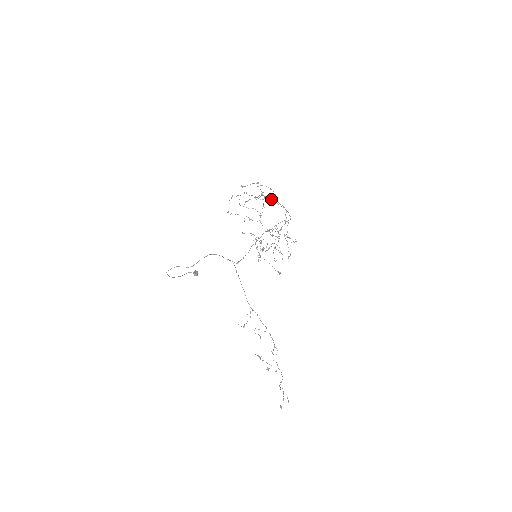
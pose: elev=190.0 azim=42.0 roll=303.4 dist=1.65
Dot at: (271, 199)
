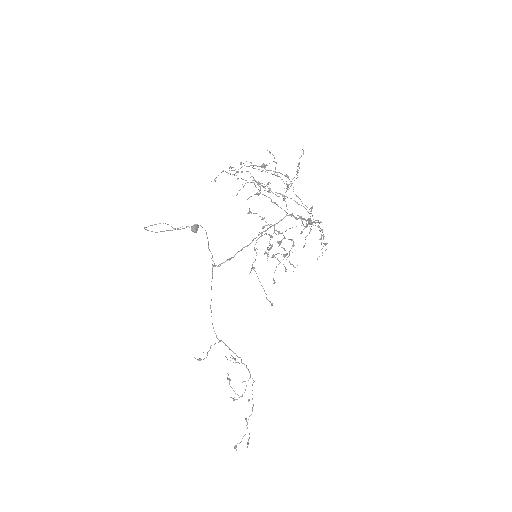
Dot at: (275, 202)
